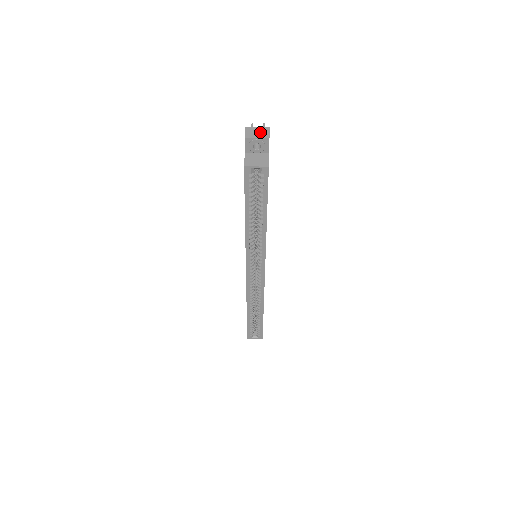
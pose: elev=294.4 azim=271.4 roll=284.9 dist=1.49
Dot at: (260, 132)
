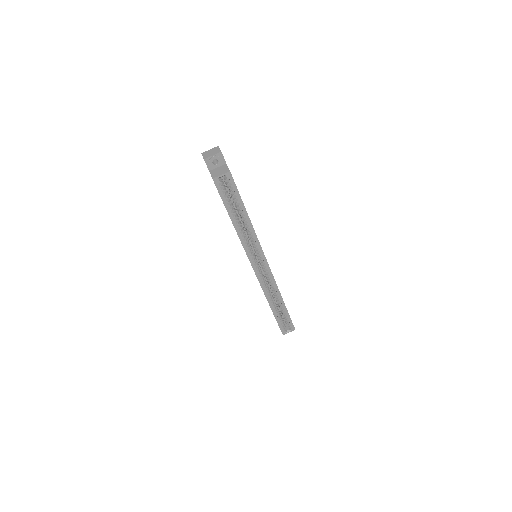
Dot at: (213, 151)
